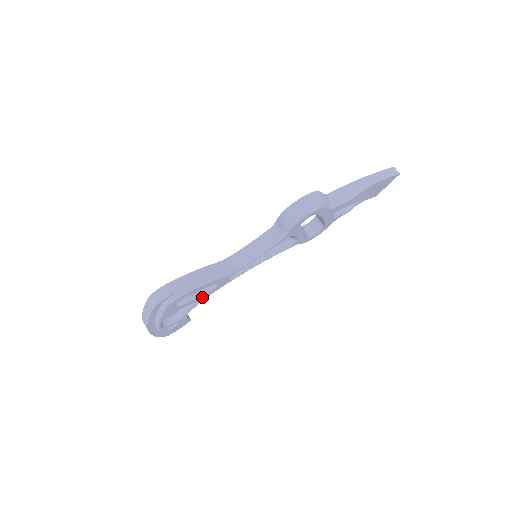
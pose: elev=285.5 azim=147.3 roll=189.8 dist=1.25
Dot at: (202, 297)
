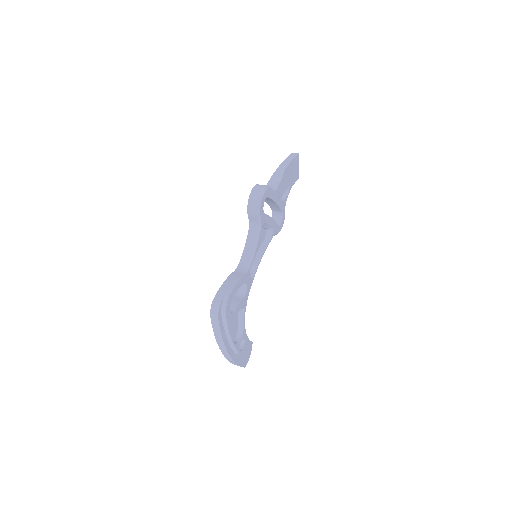
Dot at: (243, 301)
